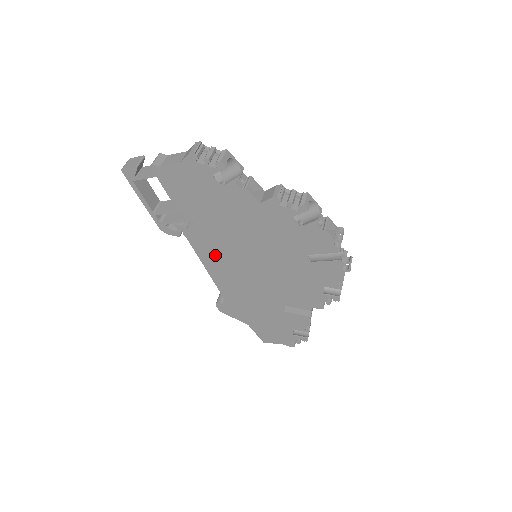
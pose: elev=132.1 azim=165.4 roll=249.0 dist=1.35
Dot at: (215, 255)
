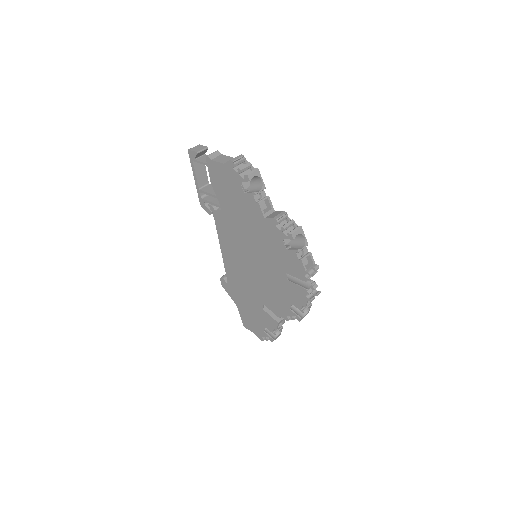
Dot at: (229, 240)
